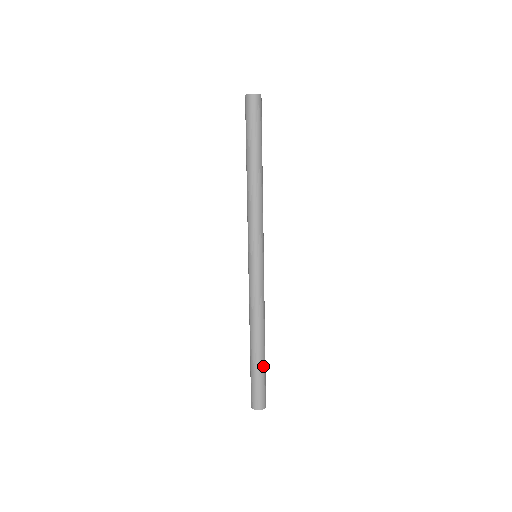
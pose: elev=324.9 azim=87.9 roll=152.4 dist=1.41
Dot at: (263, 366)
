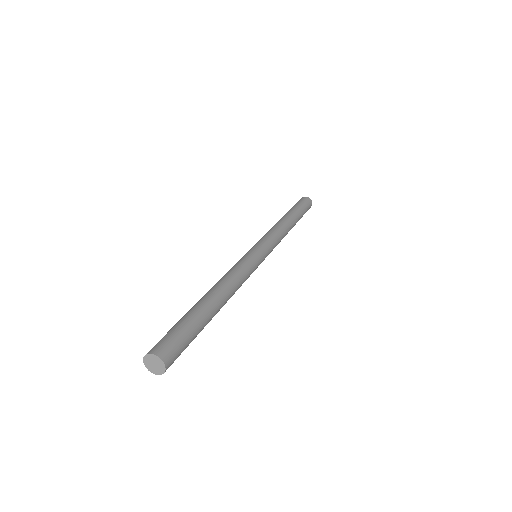
Dot at: (198, 317)
